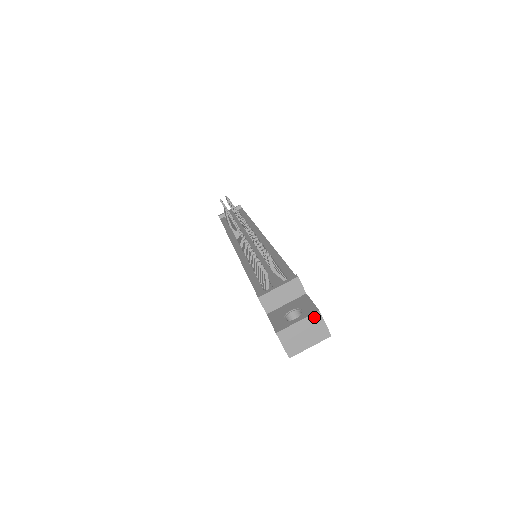
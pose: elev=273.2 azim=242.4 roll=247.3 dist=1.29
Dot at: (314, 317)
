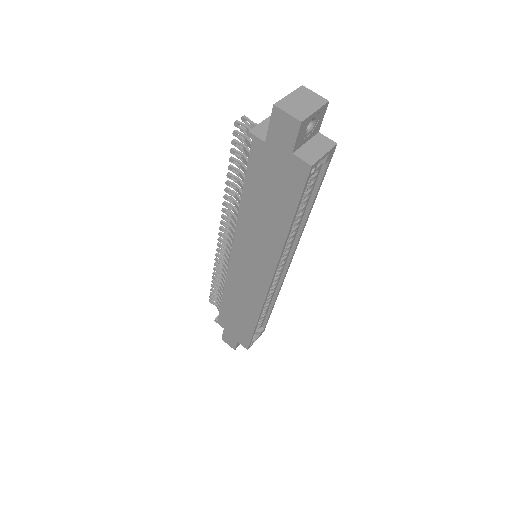
Dot at: (301, 90)
